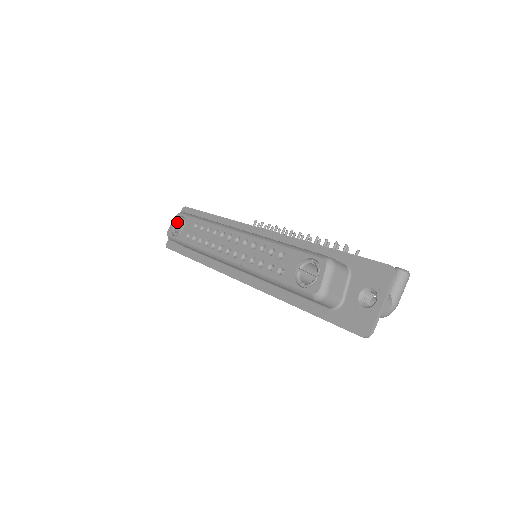
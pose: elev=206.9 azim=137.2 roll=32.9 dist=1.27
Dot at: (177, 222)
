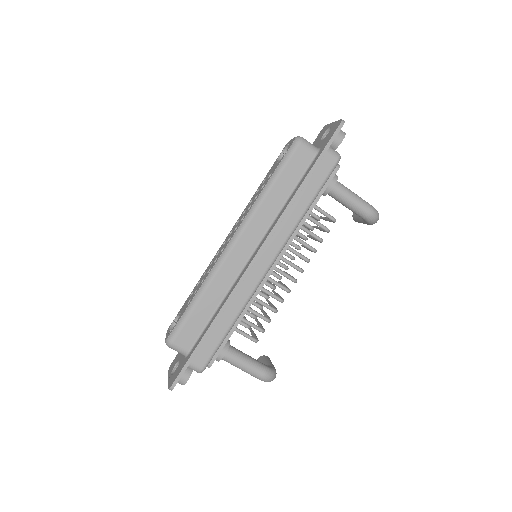
Dot at: (171, 329)
